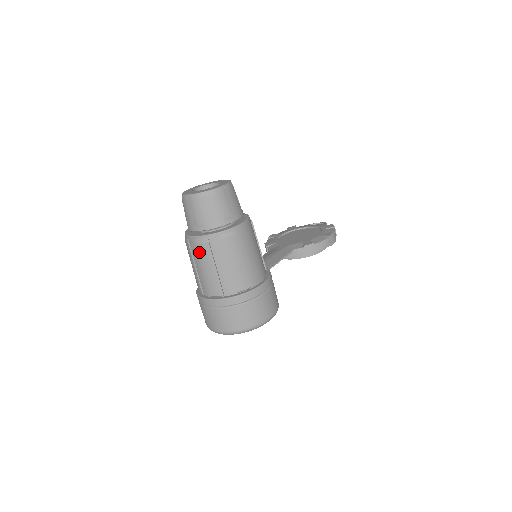
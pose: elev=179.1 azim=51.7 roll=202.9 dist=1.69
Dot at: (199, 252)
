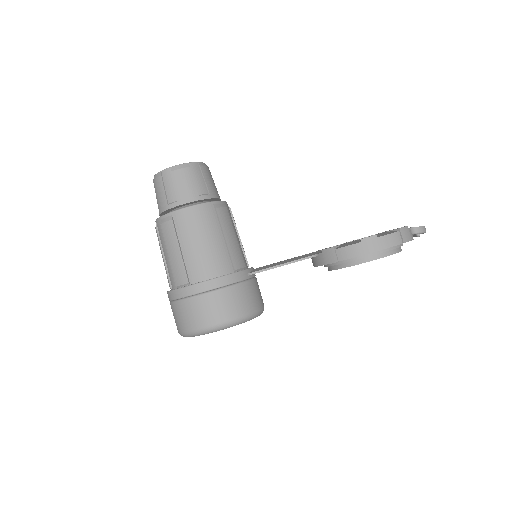
Dot at: occluded
